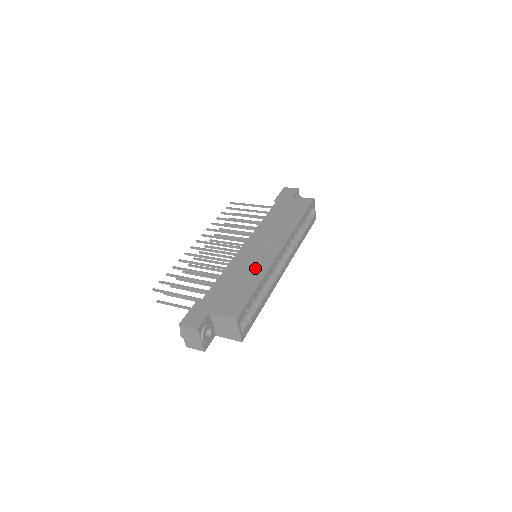
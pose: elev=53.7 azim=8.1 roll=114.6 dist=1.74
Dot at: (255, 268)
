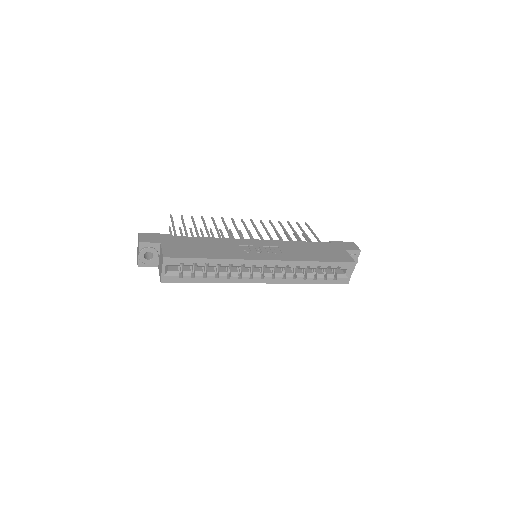
Dot at: (230, 252)
